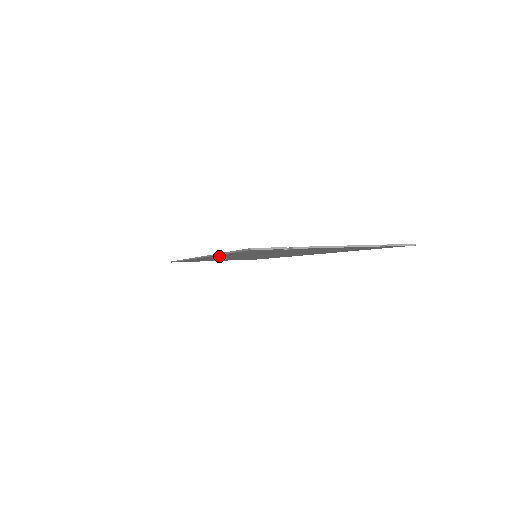
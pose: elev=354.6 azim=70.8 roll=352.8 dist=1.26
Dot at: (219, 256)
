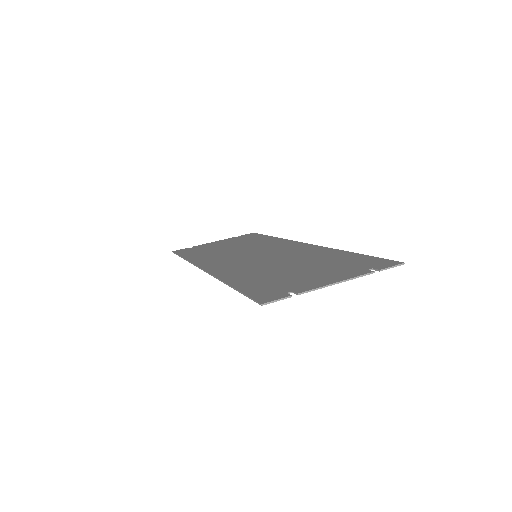
Dot at: (225, 274)
